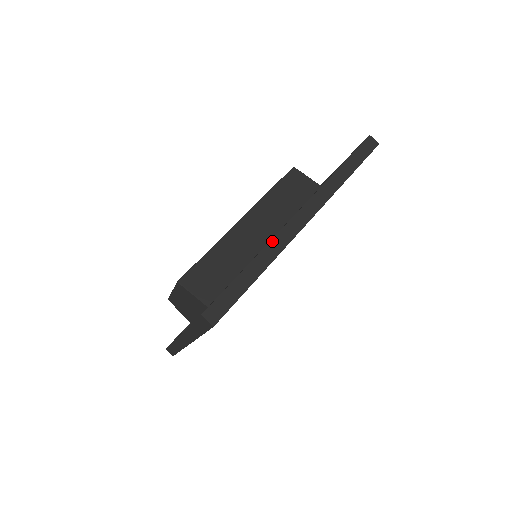
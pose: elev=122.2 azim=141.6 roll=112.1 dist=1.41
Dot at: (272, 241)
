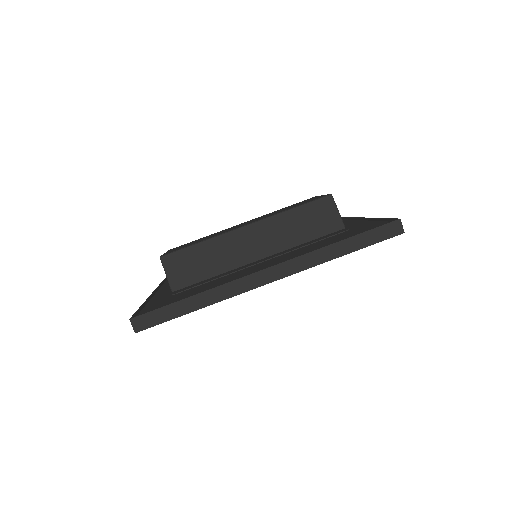
Dot at: (227, 284)
